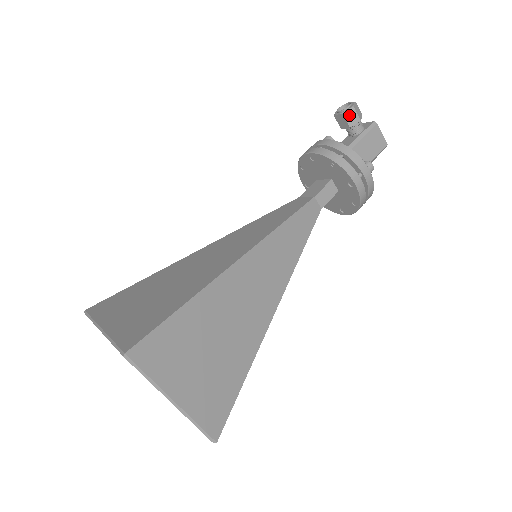
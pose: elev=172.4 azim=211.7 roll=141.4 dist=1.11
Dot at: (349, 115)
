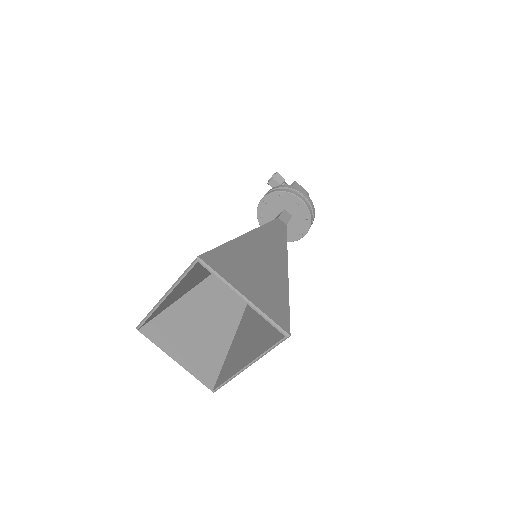
Dot at: (277, 178)
